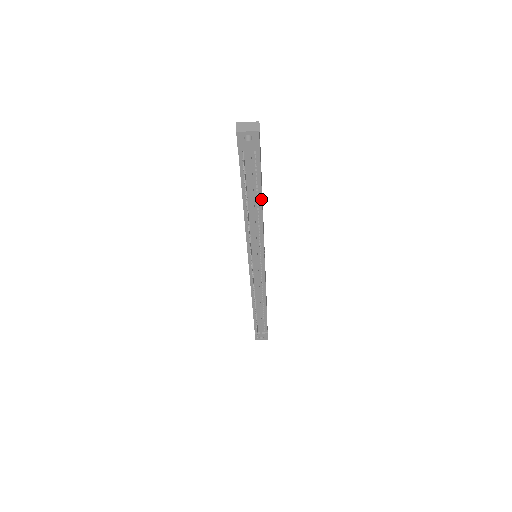
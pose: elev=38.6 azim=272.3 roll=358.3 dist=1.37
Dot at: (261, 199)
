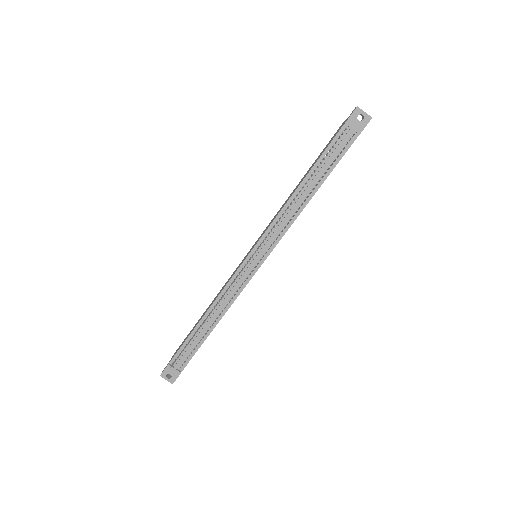
Dot at: (321, 184)
